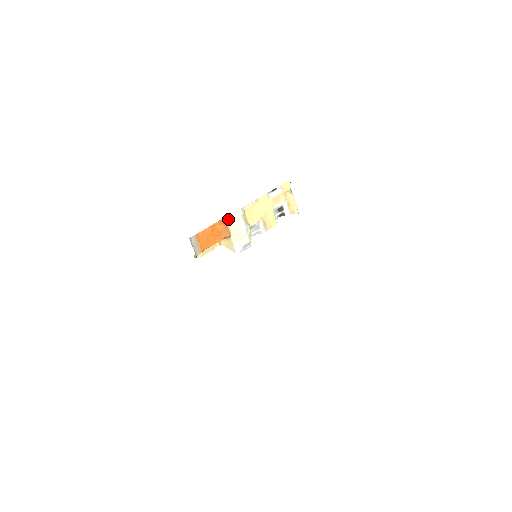
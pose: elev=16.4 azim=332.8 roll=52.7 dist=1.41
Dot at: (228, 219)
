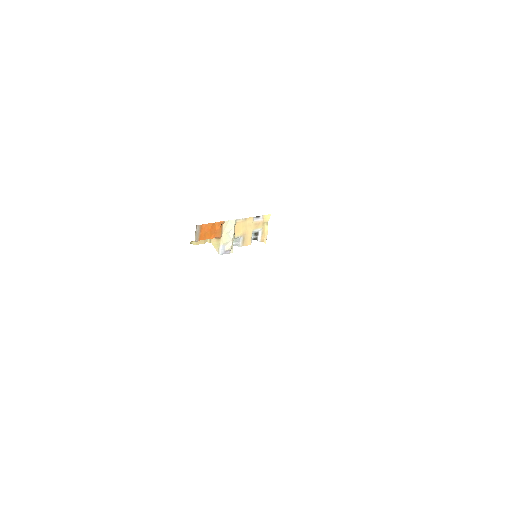
Dot at: (224, 224)
